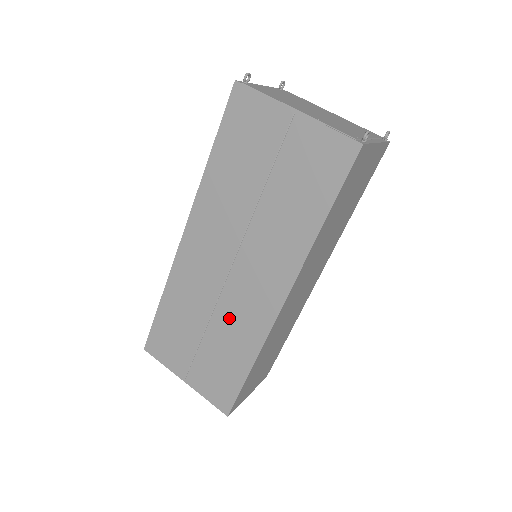
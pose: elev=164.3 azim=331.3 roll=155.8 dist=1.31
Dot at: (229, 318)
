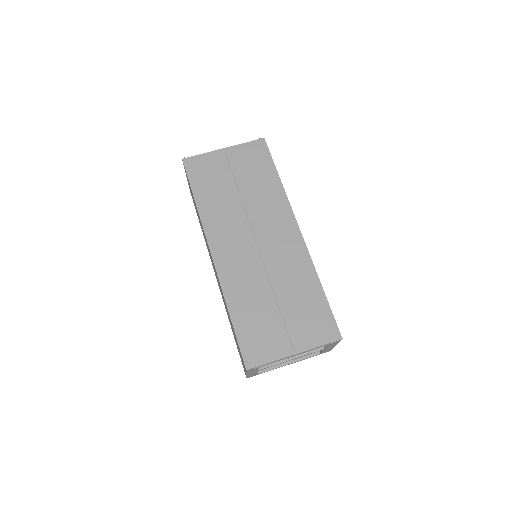
Dot at: (281, 271)
